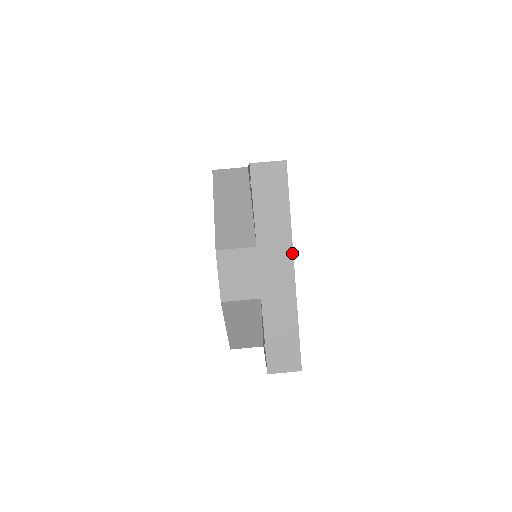
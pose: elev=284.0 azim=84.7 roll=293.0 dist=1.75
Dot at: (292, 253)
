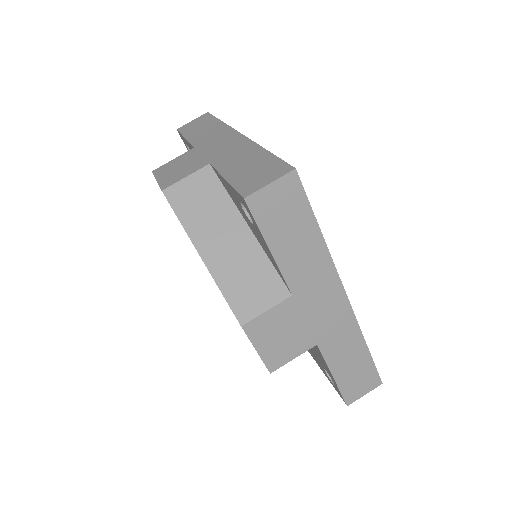
Dot at: (339, 279)
